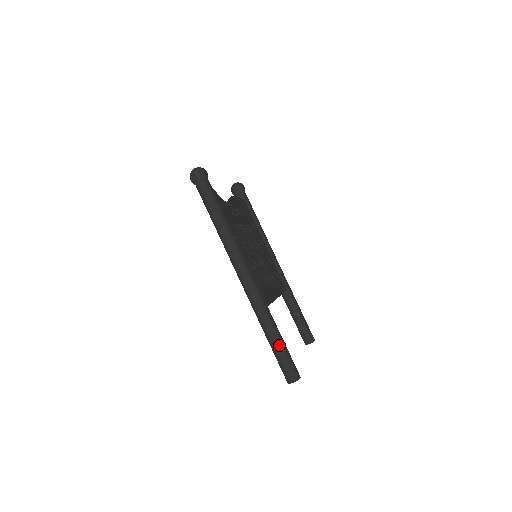
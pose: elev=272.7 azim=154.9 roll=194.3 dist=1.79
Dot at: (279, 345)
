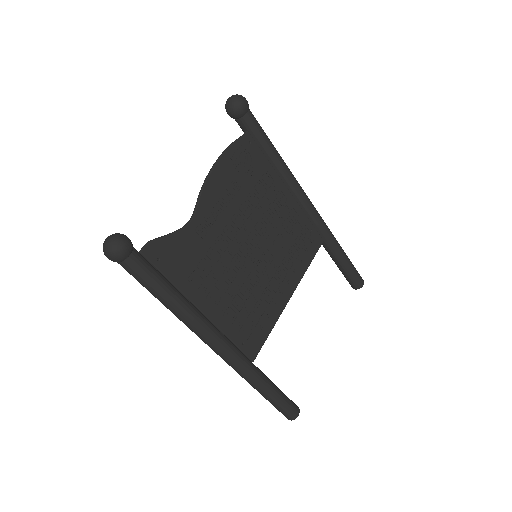
Dot at: (269, 399)
